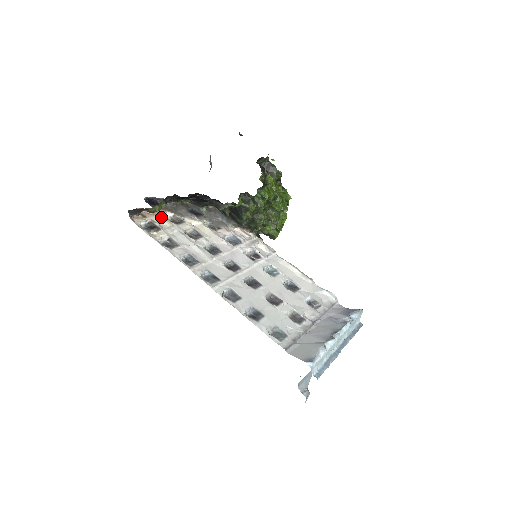
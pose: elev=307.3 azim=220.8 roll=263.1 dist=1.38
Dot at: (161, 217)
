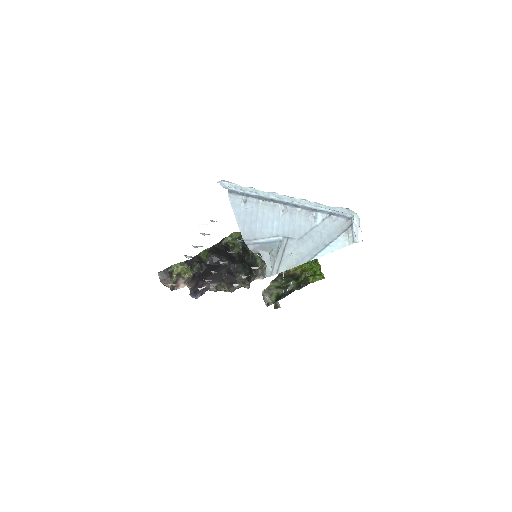
Dot at: occluded
